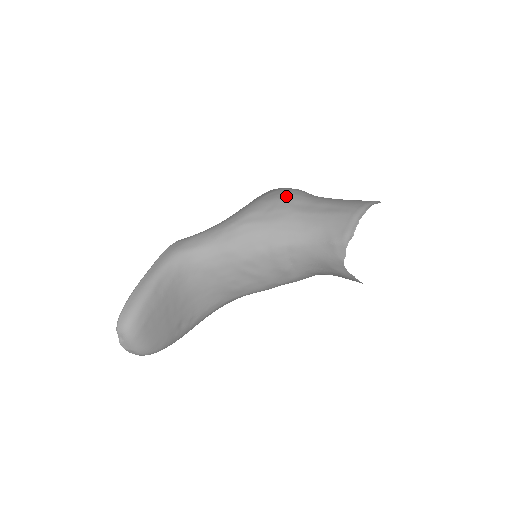
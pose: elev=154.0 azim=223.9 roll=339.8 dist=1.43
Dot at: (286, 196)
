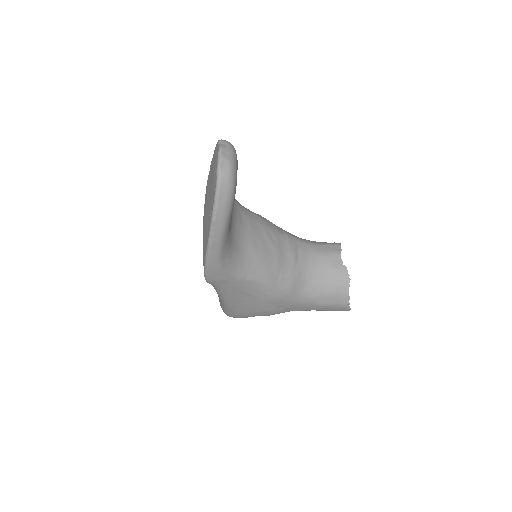
Dot at: occluded
